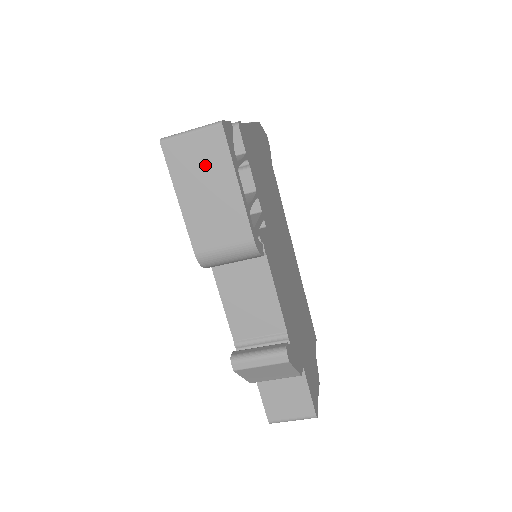
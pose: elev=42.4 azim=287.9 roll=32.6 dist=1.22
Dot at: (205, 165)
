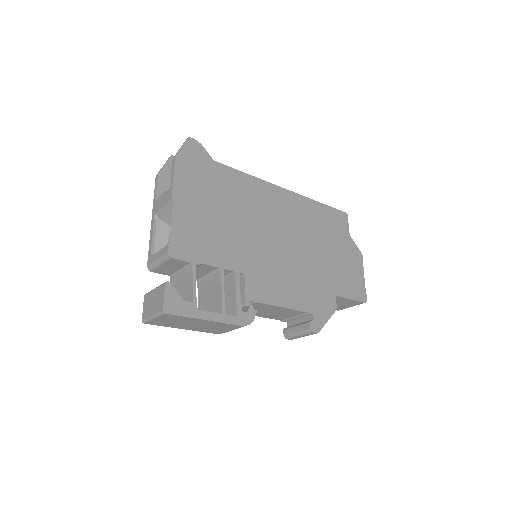
Dot at: (179, 321)
